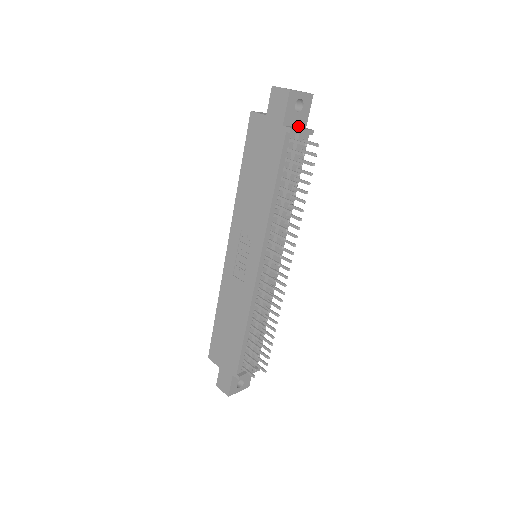
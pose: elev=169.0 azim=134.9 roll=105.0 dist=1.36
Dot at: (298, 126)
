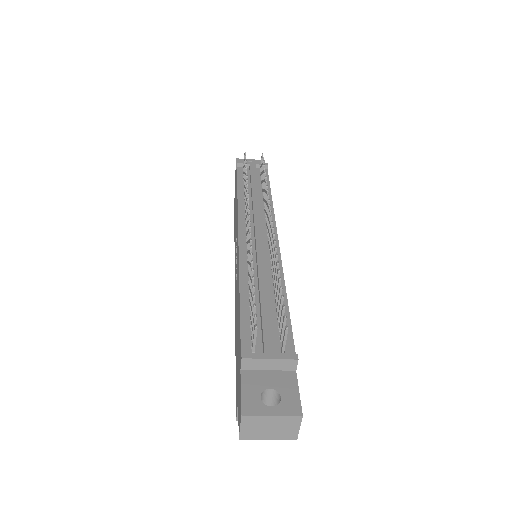
Dot at: occluded
